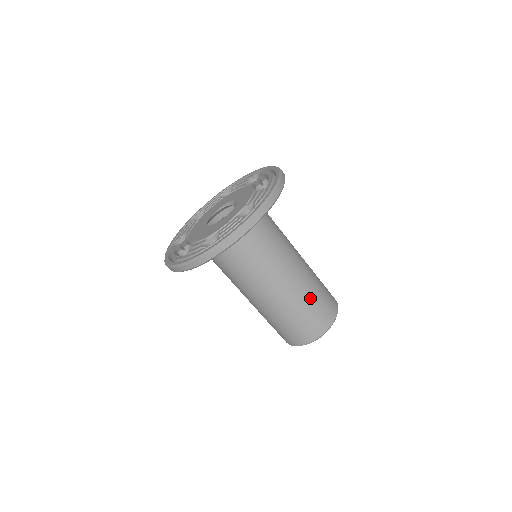
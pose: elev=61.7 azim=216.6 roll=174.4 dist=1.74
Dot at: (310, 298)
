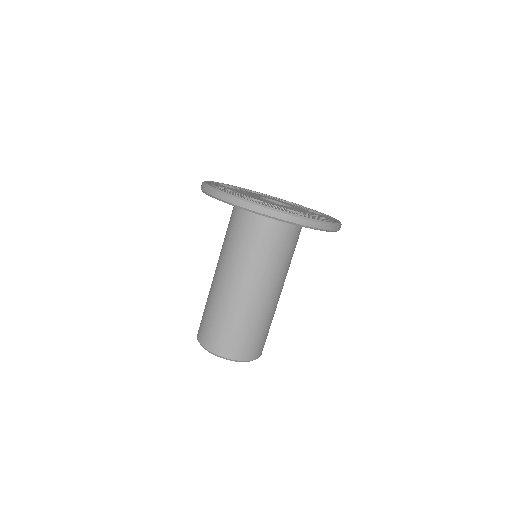
Dot at: (271, 321)
